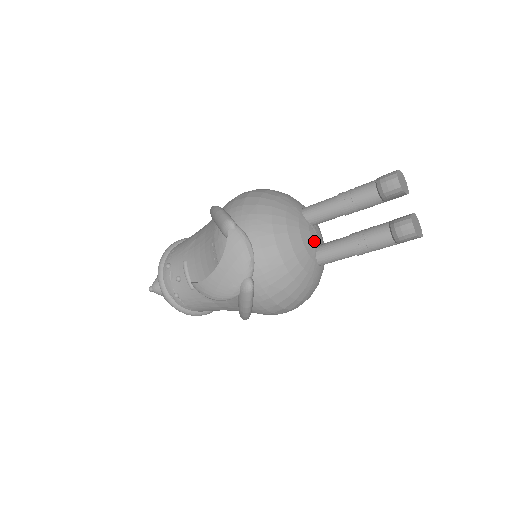
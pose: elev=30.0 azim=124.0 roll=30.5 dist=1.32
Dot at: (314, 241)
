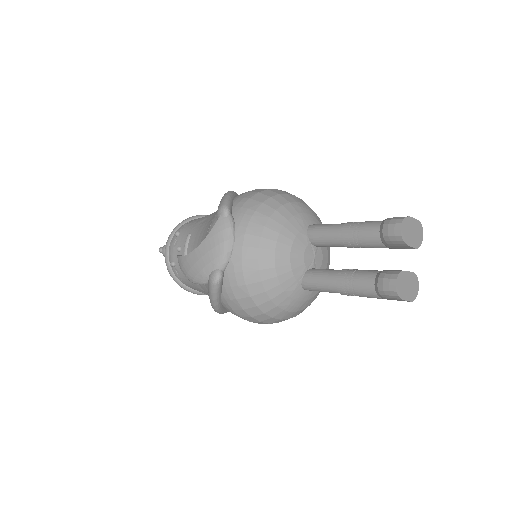
Dot at: (306, 262)
